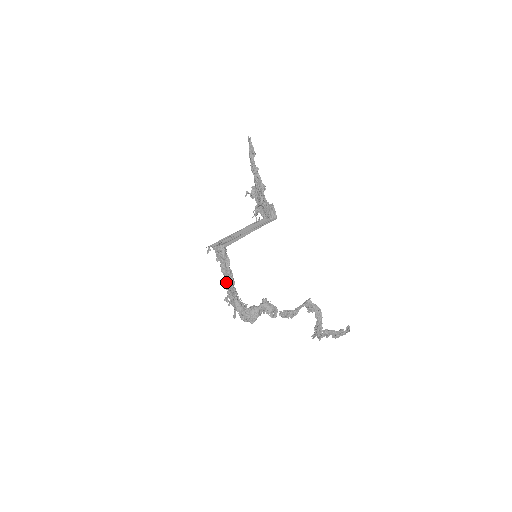
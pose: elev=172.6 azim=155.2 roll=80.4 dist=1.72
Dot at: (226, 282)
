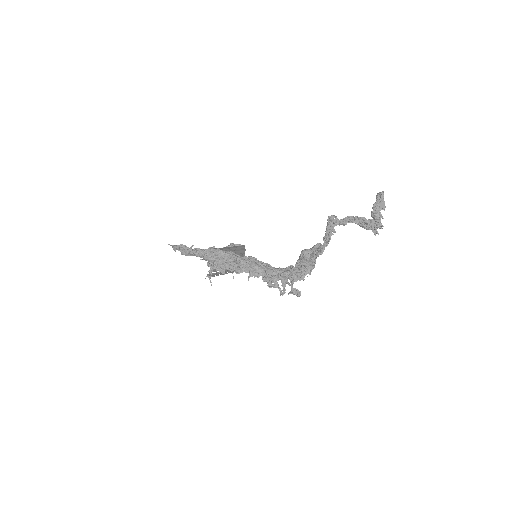
Dot at: (250, 271)
